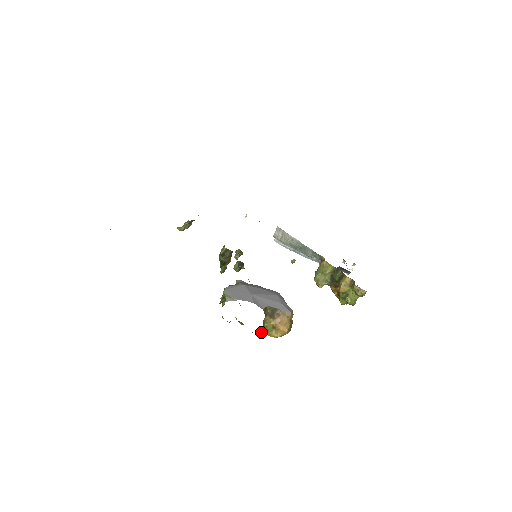
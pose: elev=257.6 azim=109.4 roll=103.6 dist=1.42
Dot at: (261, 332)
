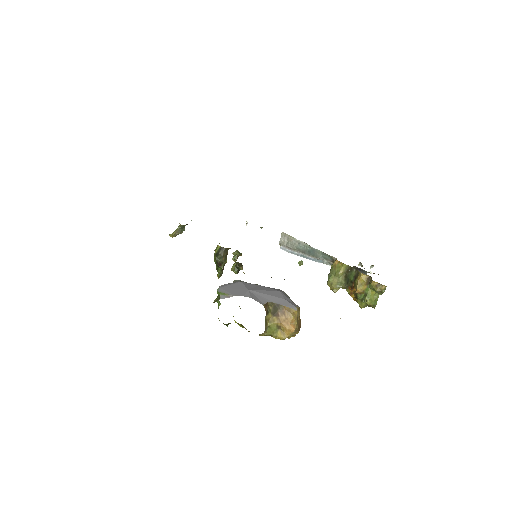
Dot at: (265, 334)
